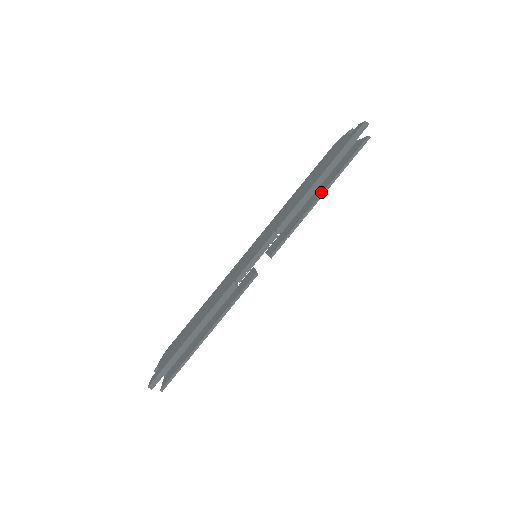
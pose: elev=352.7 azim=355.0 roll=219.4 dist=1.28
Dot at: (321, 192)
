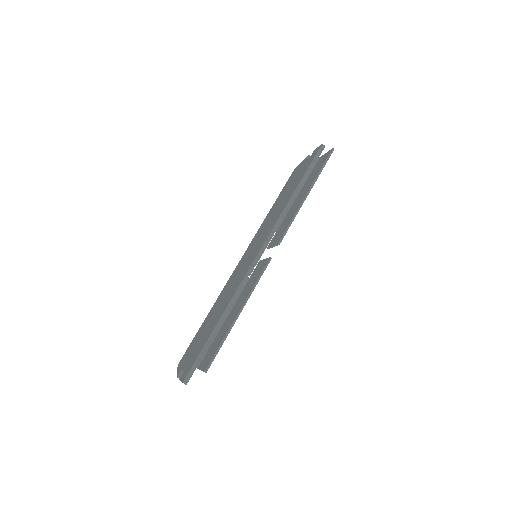
Dot at: (307, 191)
